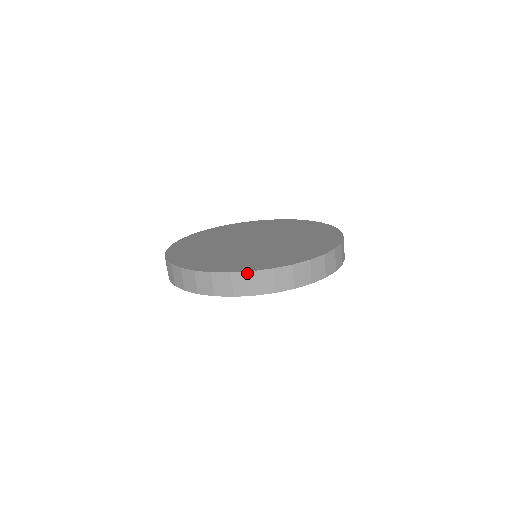
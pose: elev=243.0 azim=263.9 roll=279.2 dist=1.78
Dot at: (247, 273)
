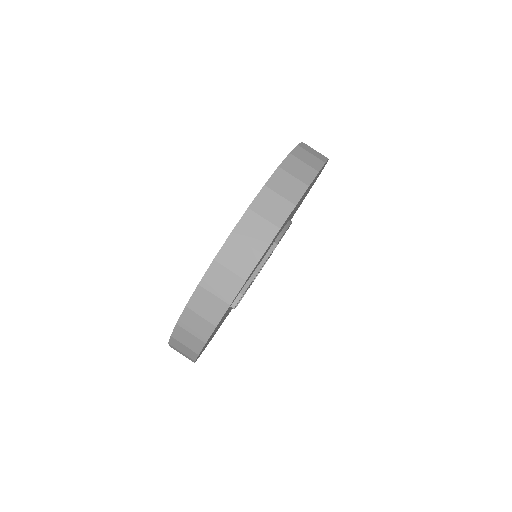
Dot at: (197, 290)
